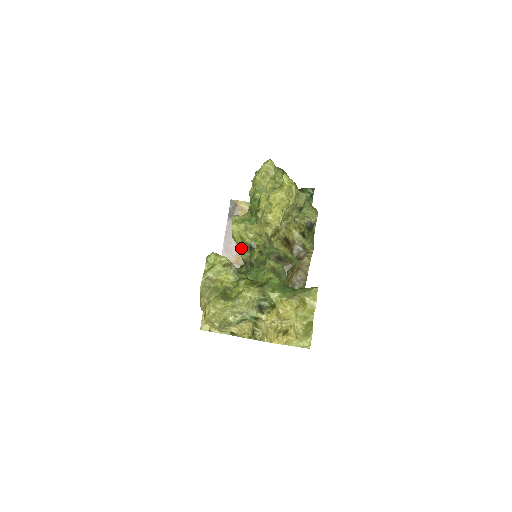
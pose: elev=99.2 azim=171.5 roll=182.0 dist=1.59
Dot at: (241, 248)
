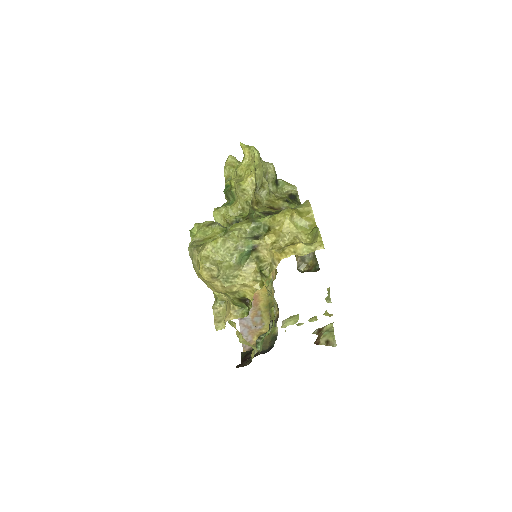
Dot at: occluded
